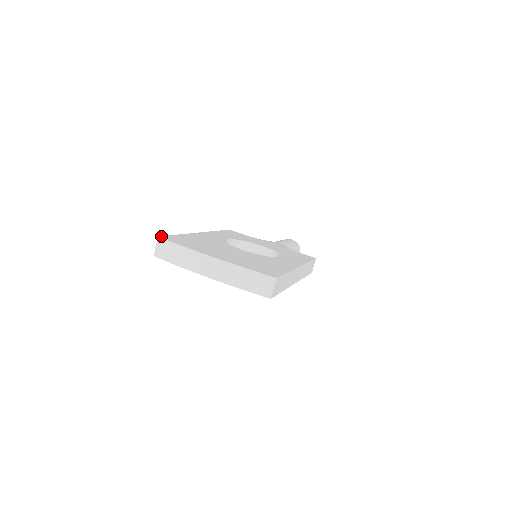
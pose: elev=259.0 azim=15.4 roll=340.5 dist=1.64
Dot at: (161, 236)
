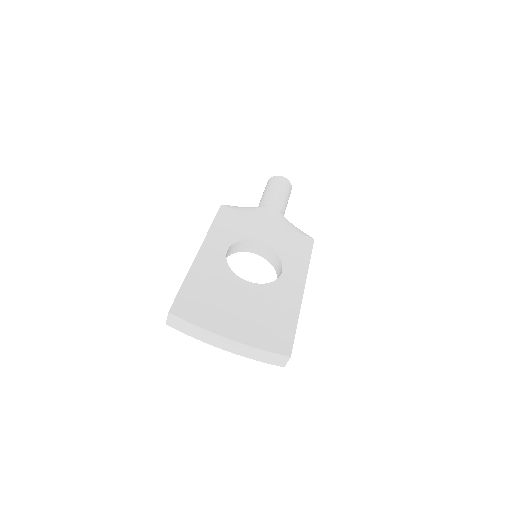
Dot at: (171, 308)
